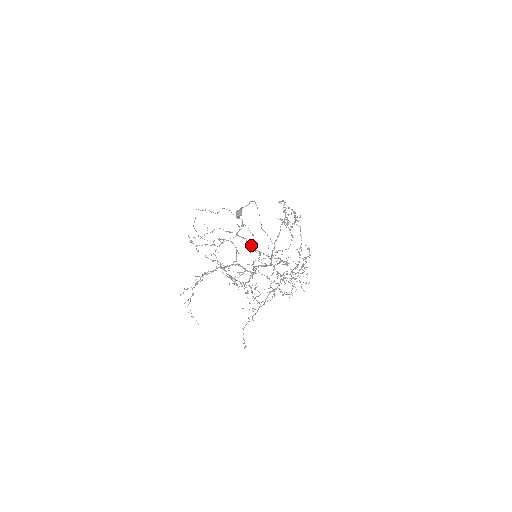
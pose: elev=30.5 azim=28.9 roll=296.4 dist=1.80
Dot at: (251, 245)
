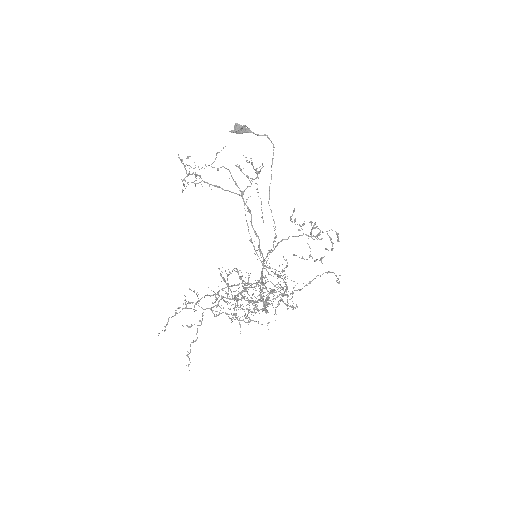
Dot at: (256, 233)
